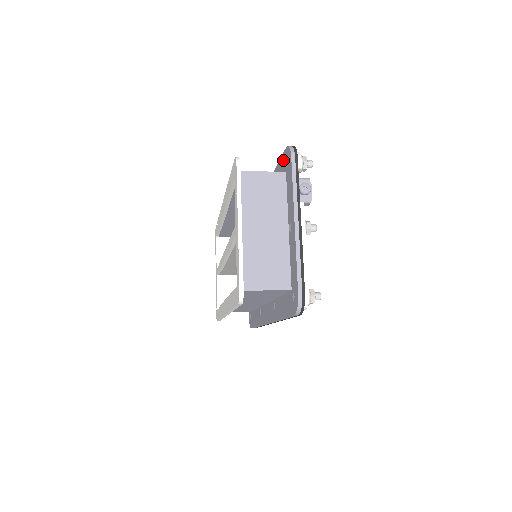
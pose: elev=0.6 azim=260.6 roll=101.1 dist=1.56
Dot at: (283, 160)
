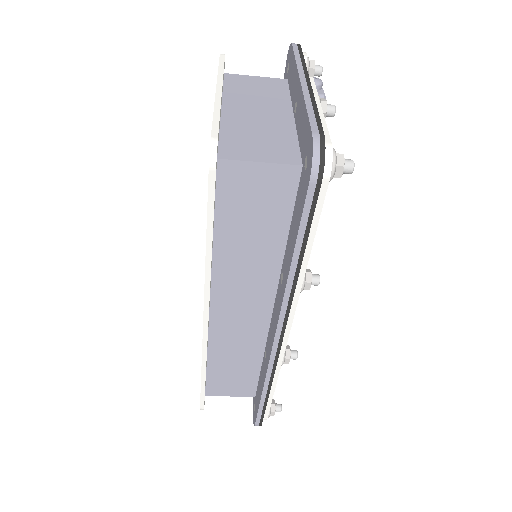
Dot at: occluded
